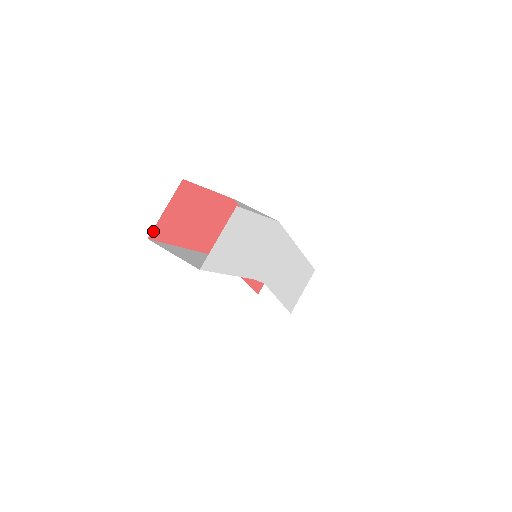
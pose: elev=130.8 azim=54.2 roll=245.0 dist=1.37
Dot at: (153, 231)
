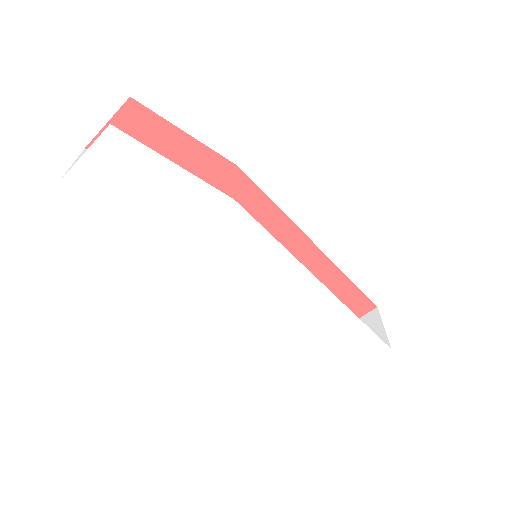
Dot at: occluded
